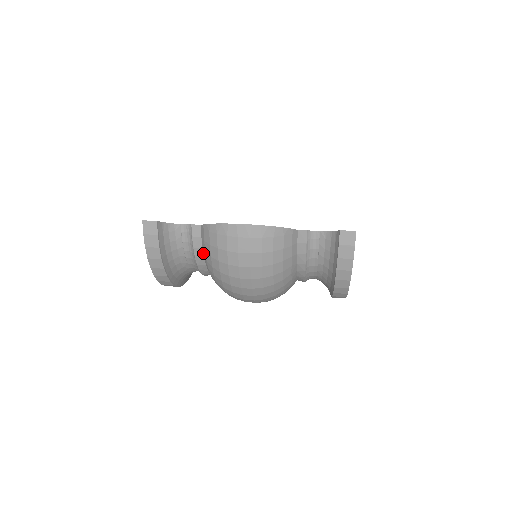
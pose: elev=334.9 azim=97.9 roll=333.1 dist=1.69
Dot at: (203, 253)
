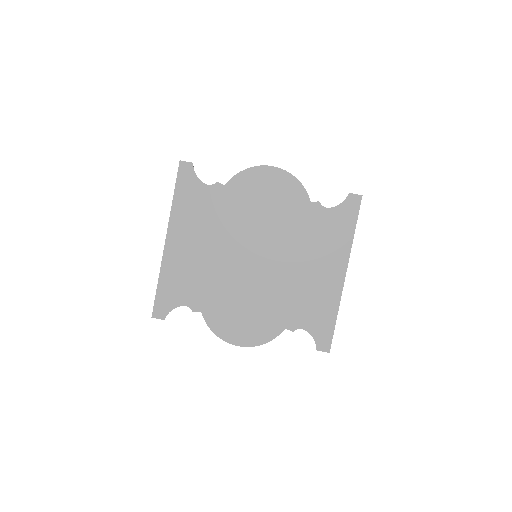
Dot at: occluded
